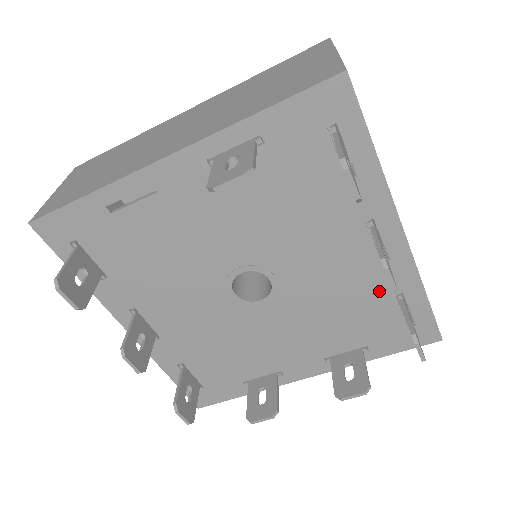
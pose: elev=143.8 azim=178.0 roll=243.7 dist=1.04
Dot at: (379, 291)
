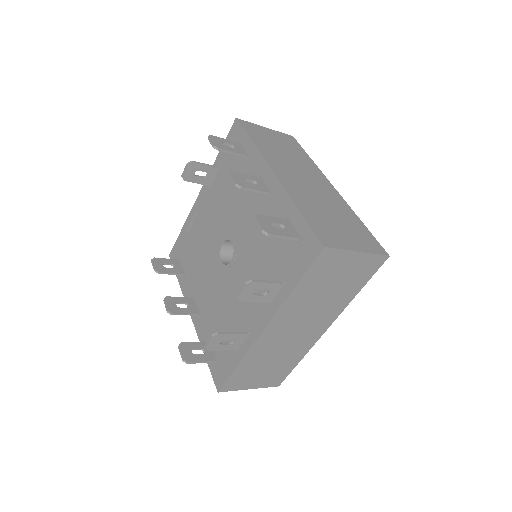
Dot at: occluded
